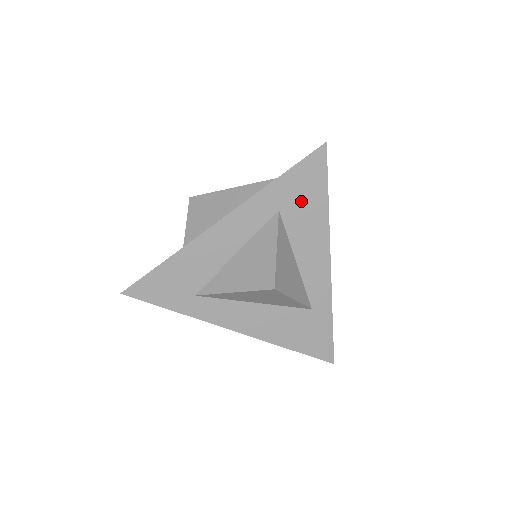
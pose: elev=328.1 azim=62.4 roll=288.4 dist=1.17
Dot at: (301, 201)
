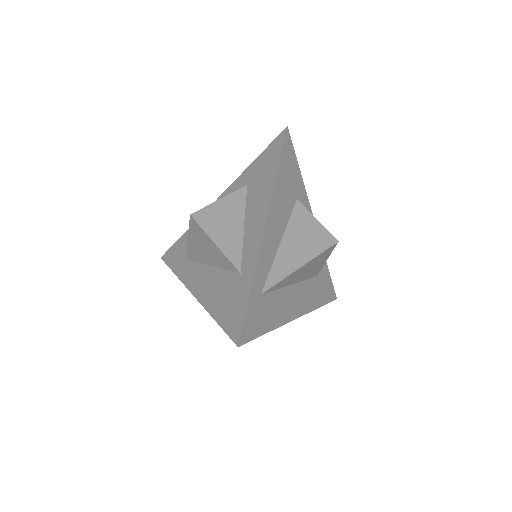
Dot at: (261, 174)
